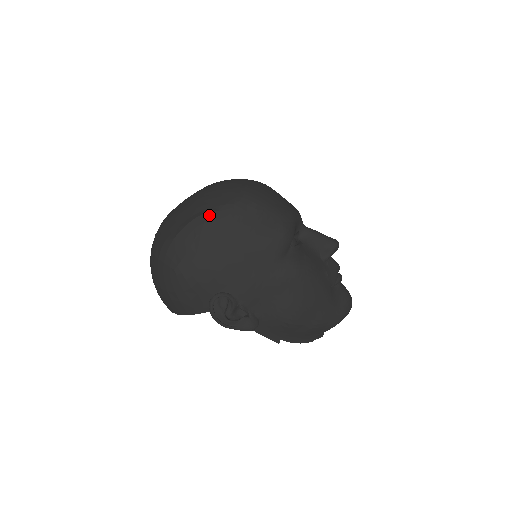
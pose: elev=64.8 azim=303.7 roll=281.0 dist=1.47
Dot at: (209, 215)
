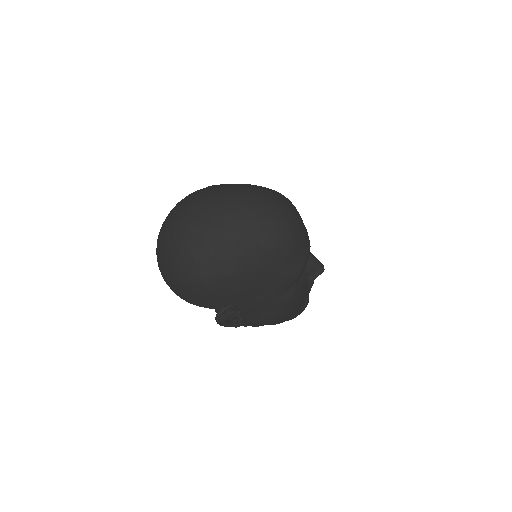
Dot at: (252, 249)
